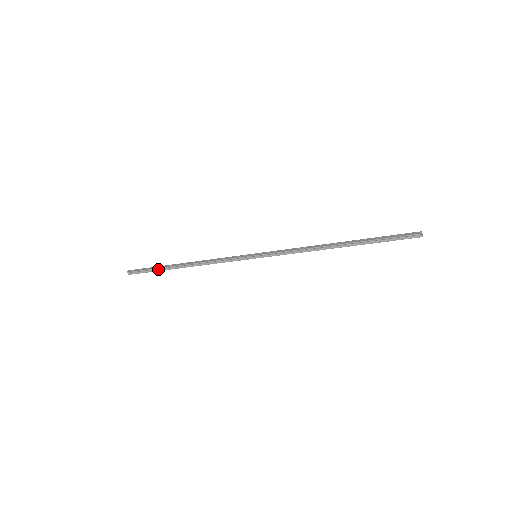
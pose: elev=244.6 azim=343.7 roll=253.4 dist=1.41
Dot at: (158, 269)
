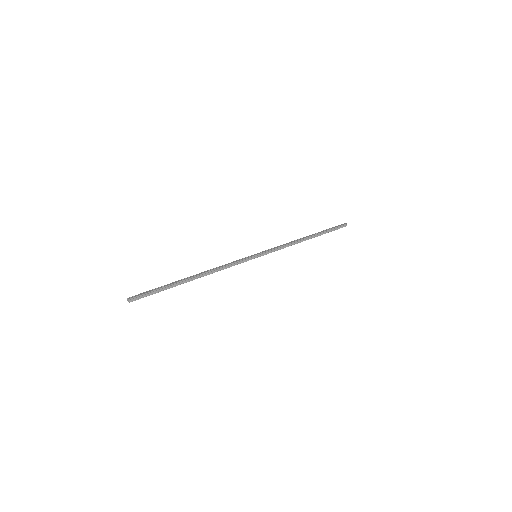
Dot at: (167, 287)
